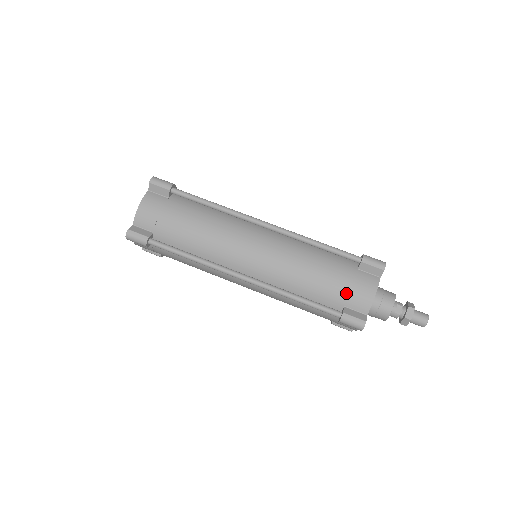
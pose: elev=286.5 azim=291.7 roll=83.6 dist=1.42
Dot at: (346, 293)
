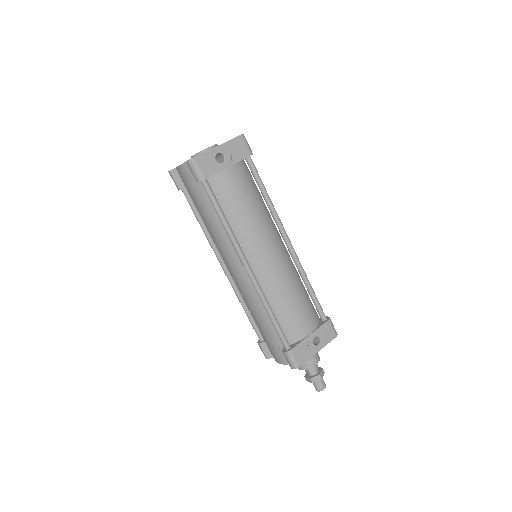
Dot at: (267, 343)
